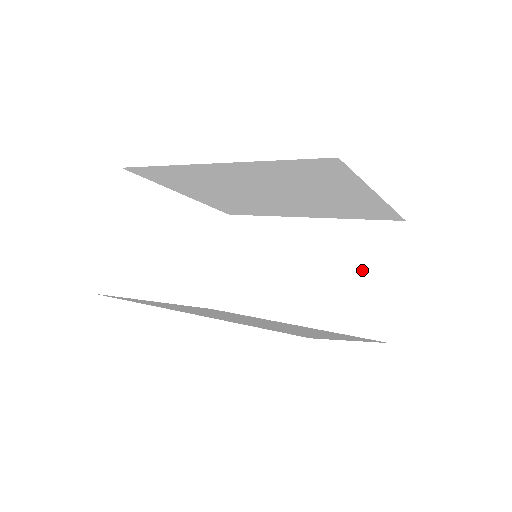
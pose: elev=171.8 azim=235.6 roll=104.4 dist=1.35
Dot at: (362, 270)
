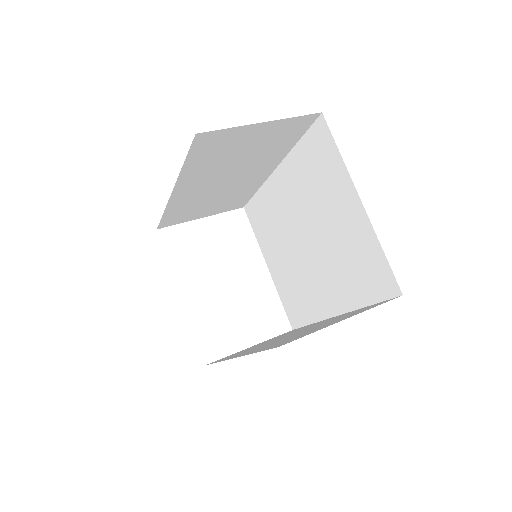
Dot at: occluded
